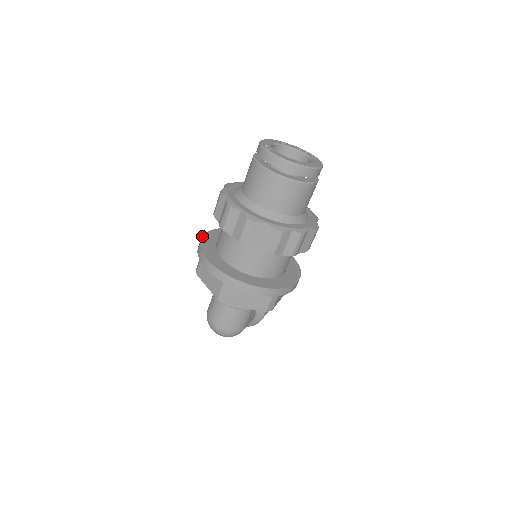
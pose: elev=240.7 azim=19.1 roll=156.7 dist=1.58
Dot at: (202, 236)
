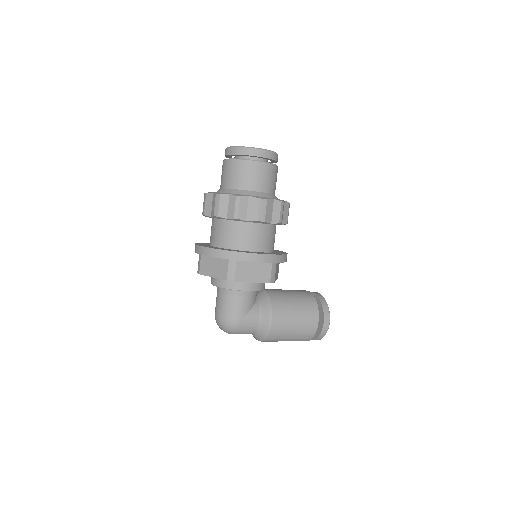
Dot at: occluded
